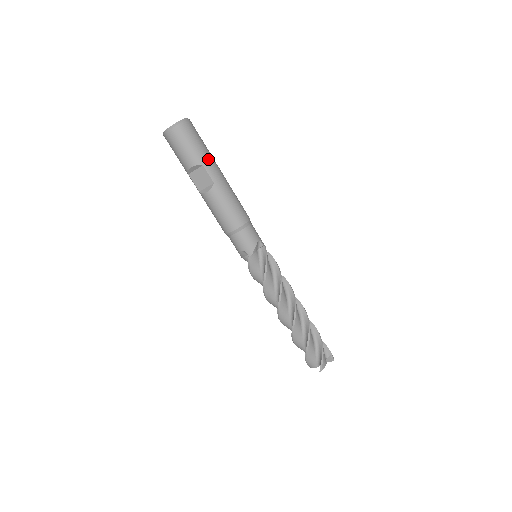
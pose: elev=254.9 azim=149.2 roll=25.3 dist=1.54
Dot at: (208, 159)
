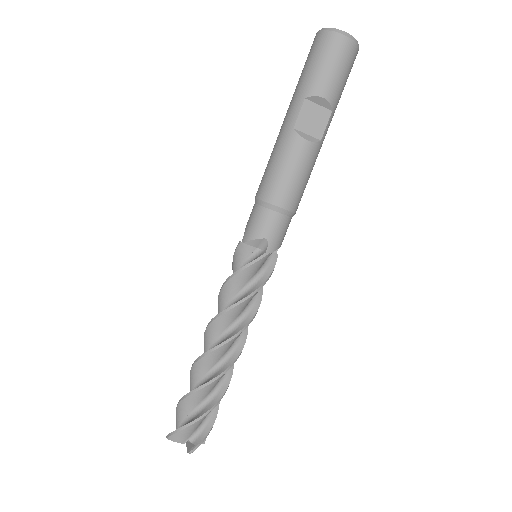
Dot at: occluded
